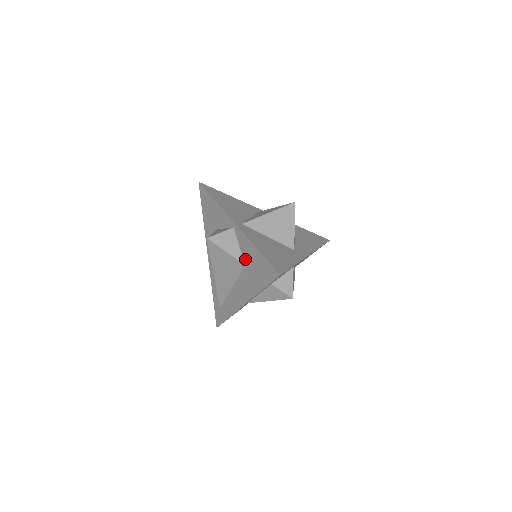
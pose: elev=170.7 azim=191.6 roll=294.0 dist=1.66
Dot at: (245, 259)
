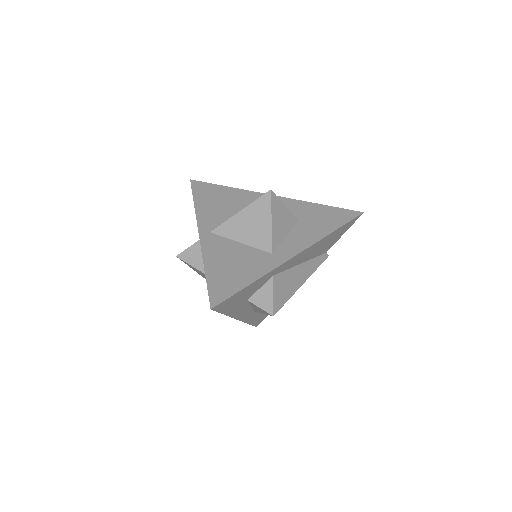
Dot at: occluded
